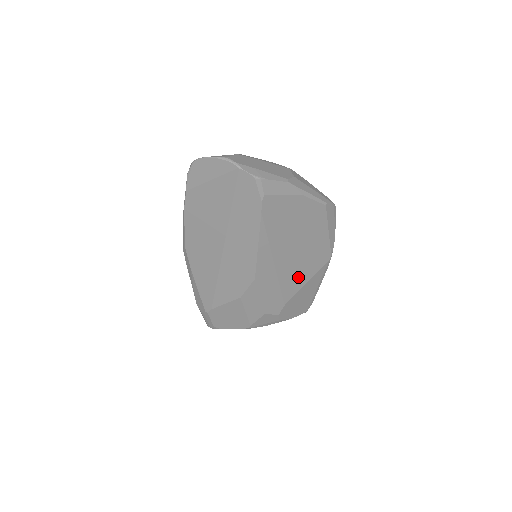
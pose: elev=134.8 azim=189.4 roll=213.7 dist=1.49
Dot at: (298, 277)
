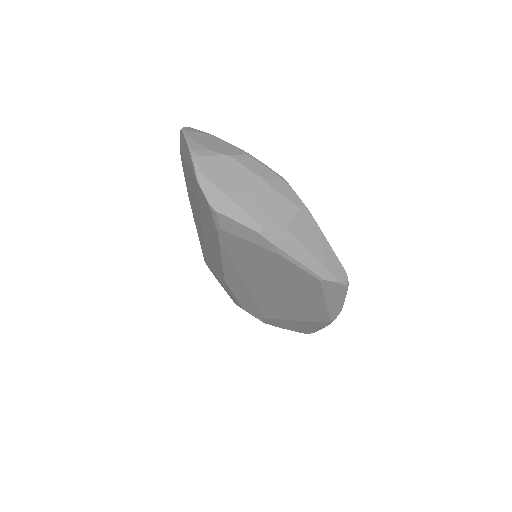
Dot at: (282, 310)
